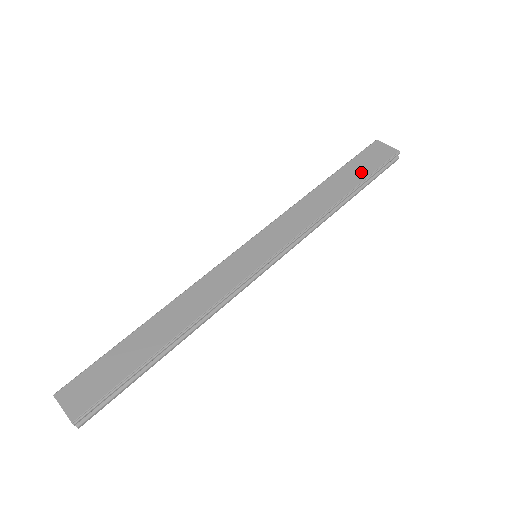
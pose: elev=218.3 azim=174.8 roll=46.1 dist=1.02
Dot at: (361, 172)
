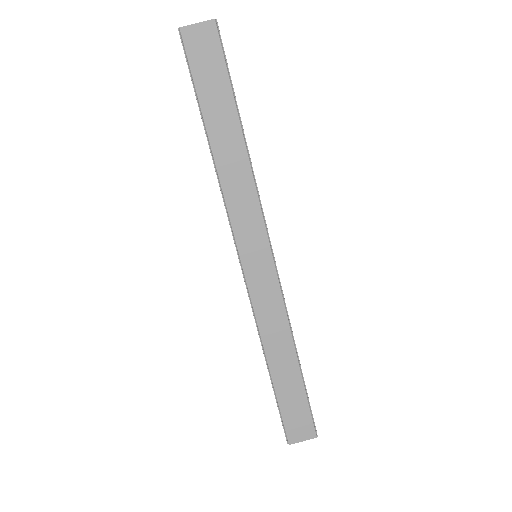
Dot at: (221, 90)
